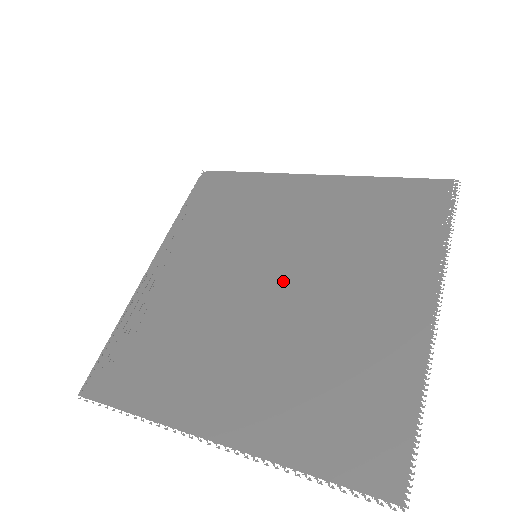
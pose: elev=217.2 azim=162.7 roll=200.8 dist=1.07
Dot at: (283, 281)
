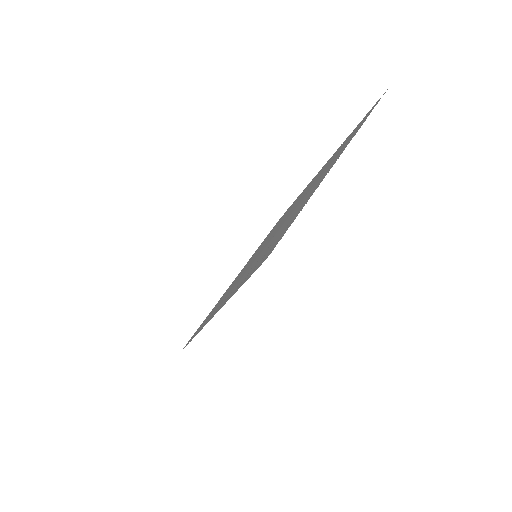
Dot at: (277, 228)
